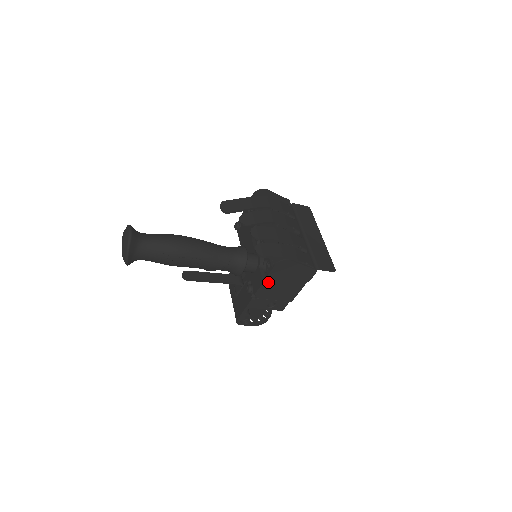
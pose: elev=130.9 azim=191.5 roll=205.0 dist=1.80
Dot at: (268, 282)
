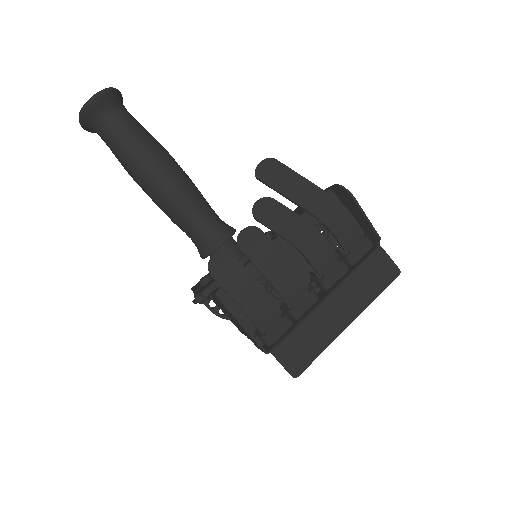
Dot at: occluded
